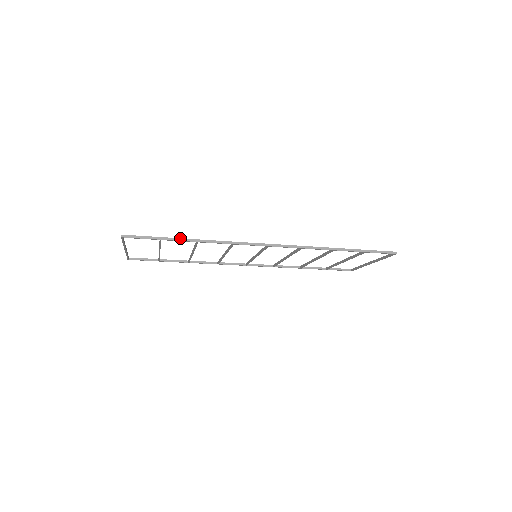
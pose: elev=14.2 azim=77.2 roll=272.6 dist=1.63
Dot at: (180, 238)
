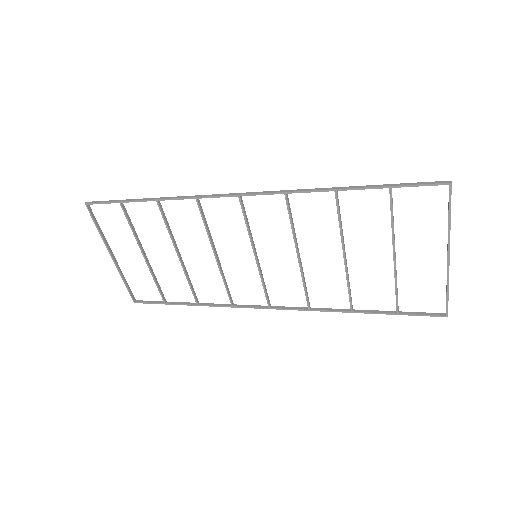
Dot at: (140, 199)
